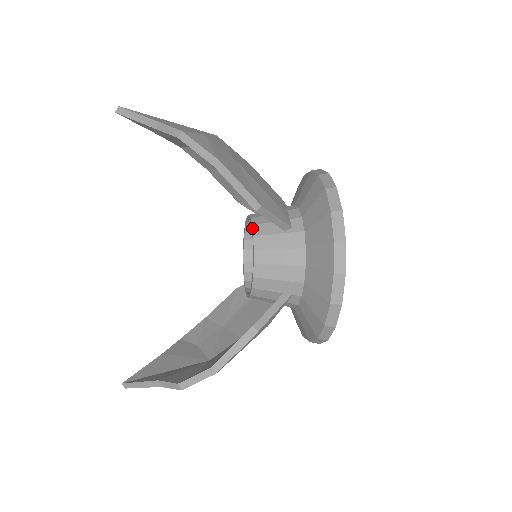
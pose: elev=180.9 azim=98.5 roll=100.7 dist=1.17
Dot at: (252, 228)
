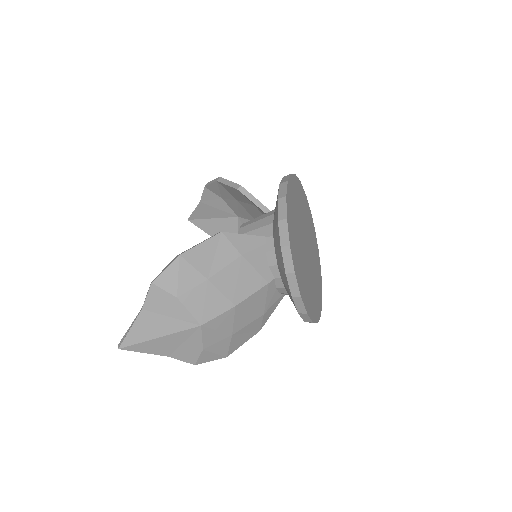
Dot at: occluded
